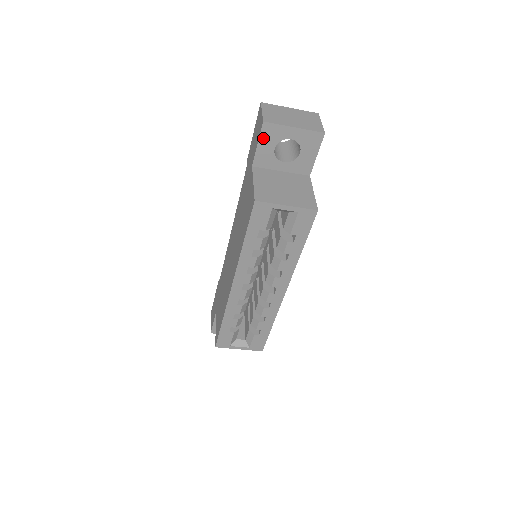
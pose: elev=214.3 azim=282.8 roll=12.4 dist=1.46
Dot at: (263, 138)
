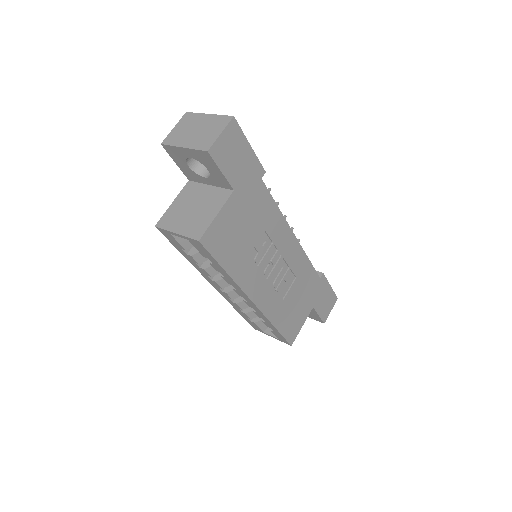
Dot at: (174, 157)
